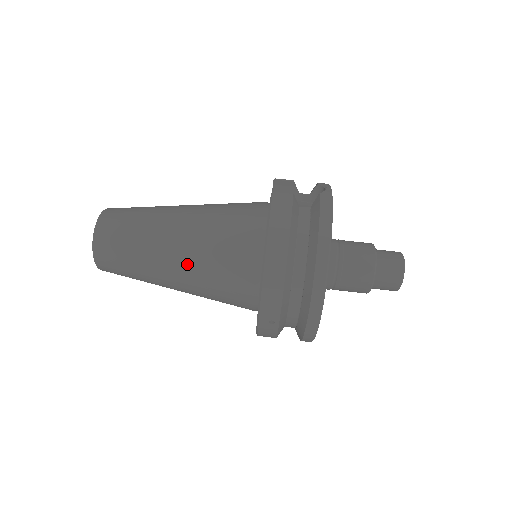
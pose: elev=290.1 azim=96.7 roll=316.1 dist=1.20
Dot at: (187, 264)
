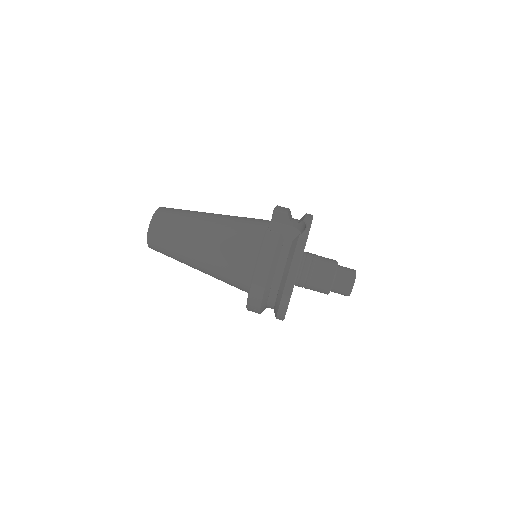
Dot at: (206, 263)
